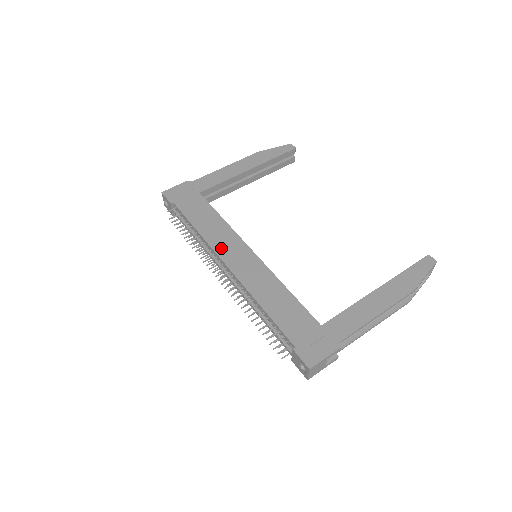
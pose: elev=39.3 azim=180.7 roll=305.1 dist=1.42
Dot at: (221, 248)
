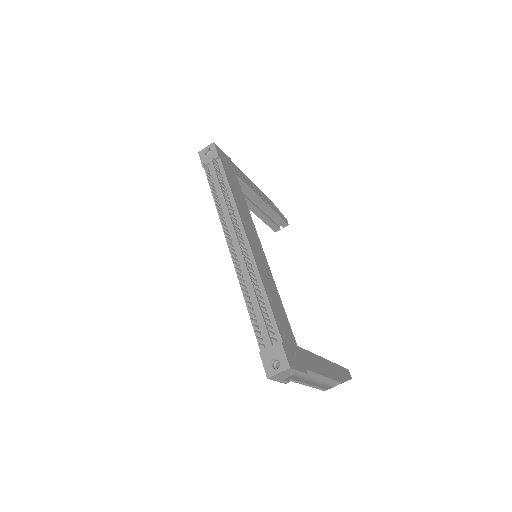
Dot at: (245, 223)
